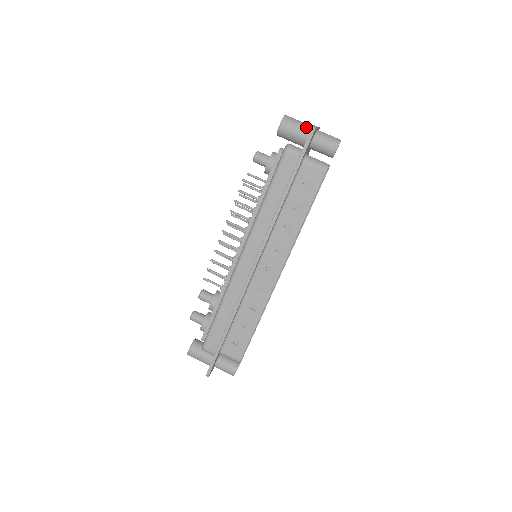
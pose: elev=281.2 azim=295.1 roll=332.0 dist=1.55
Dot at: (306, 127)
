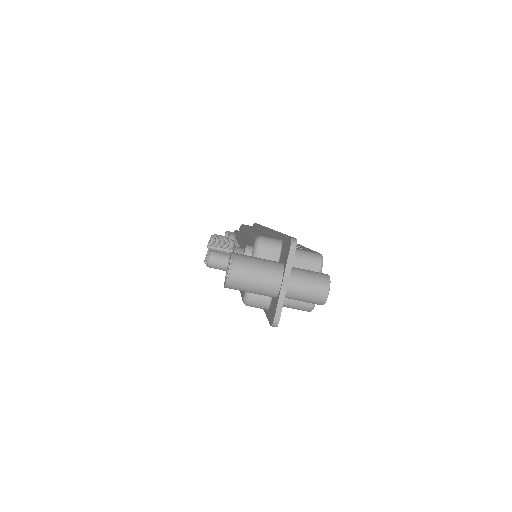
Dot at: (266, 292)
